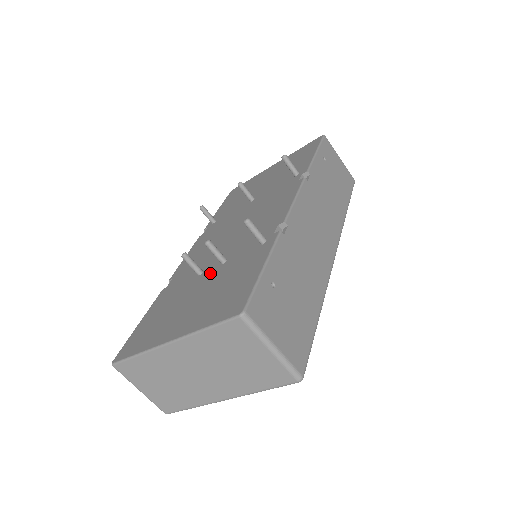
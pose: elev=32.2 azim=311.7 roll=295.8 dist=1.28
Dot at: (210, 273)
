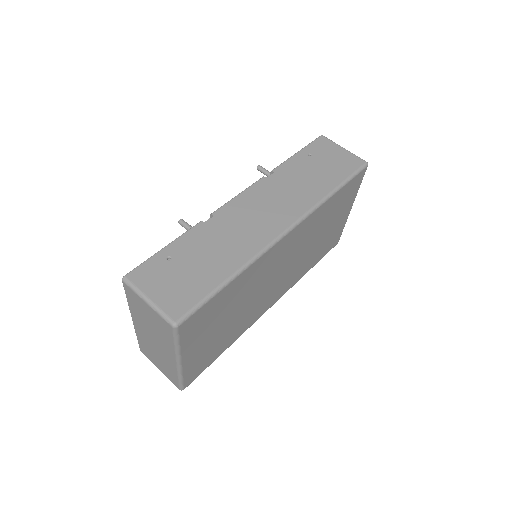
Dot at: occluded
